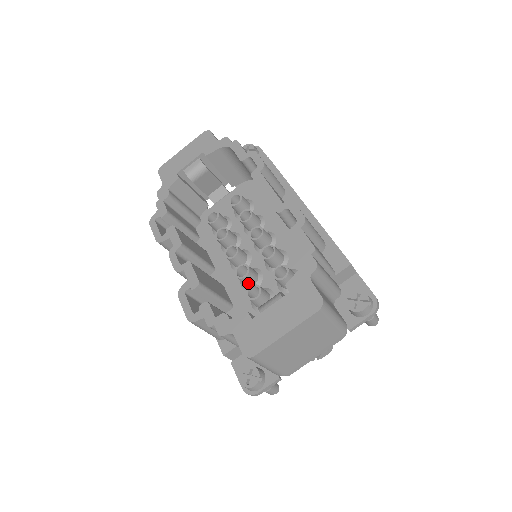
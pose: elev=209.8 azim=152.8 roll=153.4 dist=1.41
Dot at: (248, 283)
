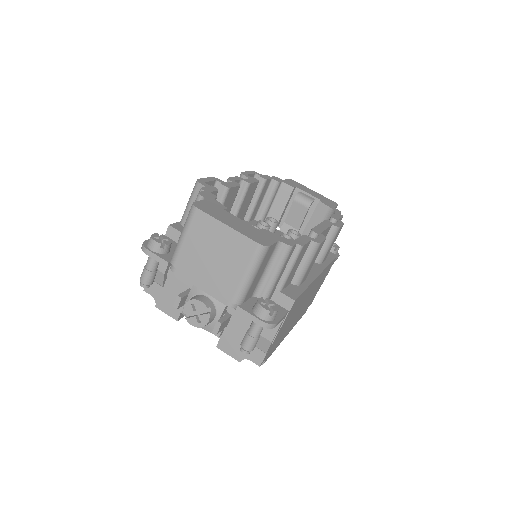
Dot at: occluded
